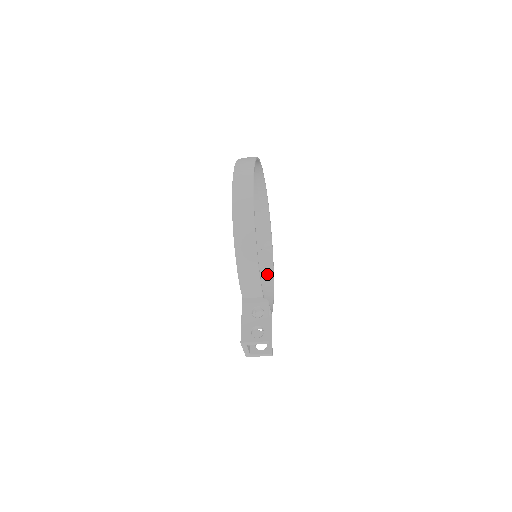
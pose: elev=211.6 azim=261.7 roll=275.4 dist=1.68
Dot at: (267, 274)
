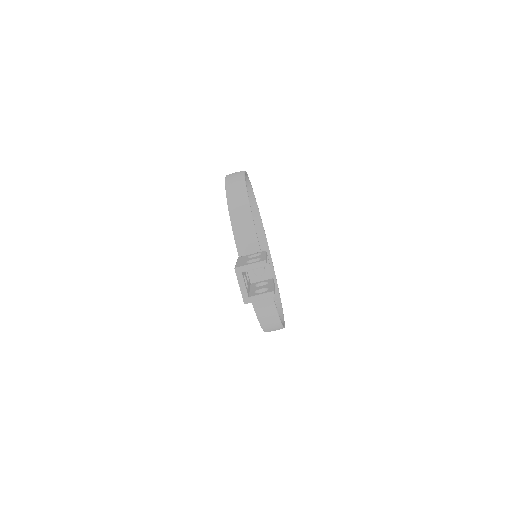
Dot at: occluded
